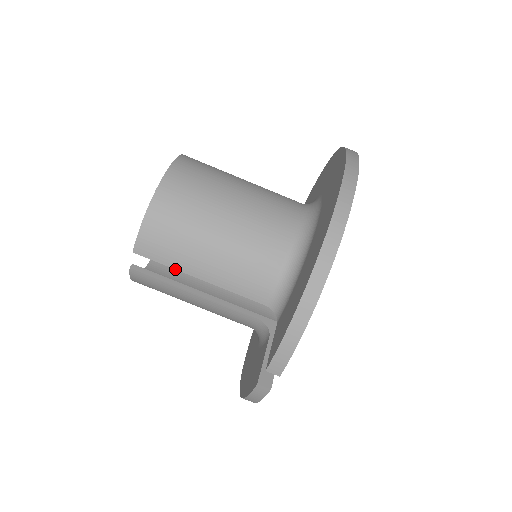
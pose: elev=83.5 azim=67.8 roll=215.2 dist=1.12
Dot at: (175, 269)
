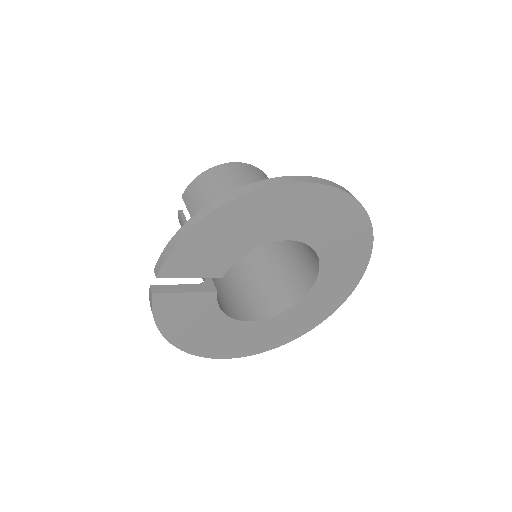
Dot at: (190, 215)
